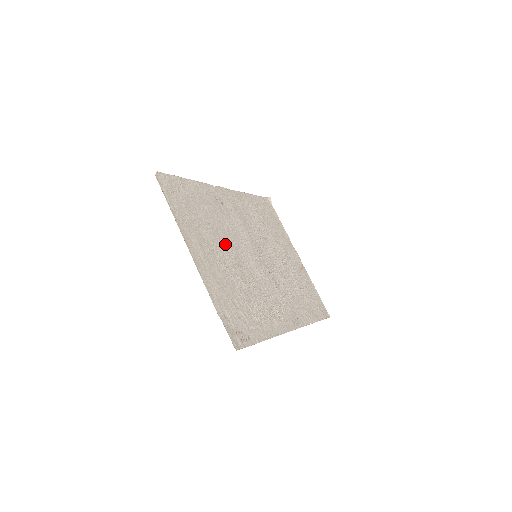
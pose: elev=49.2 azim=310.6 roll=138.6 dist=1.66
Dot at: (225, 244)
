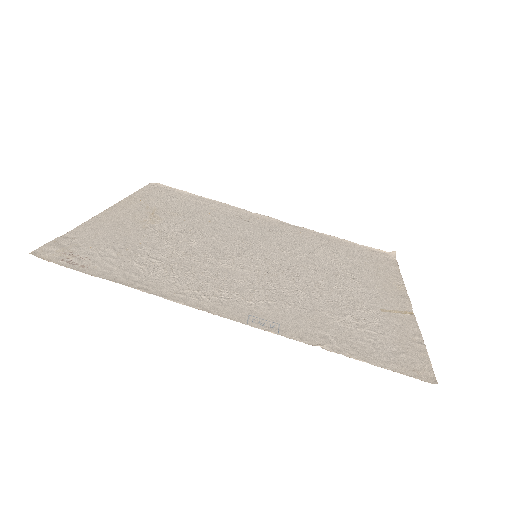
Dot at: (194, 229)
